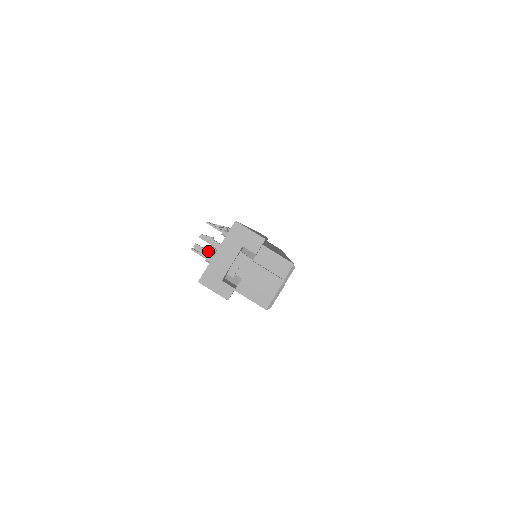
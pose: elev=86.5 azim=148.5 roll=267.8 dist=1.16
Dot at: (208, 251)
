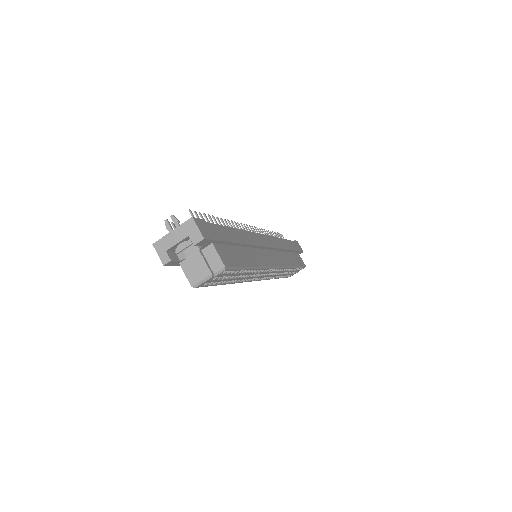
Dot at: (171, 228)
